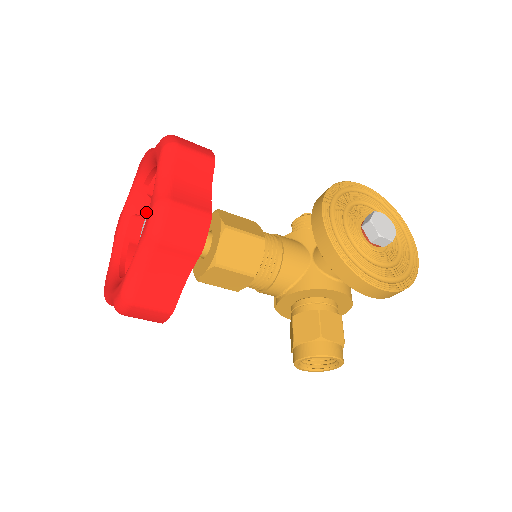
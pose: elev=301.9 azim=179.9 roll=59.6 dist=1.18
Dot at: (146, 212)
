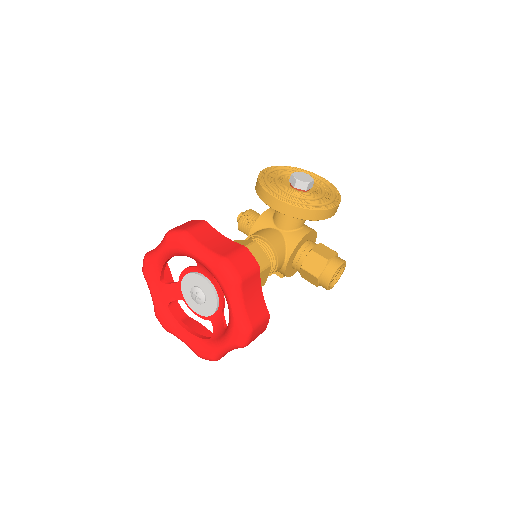
Dot at: (177, 294)
